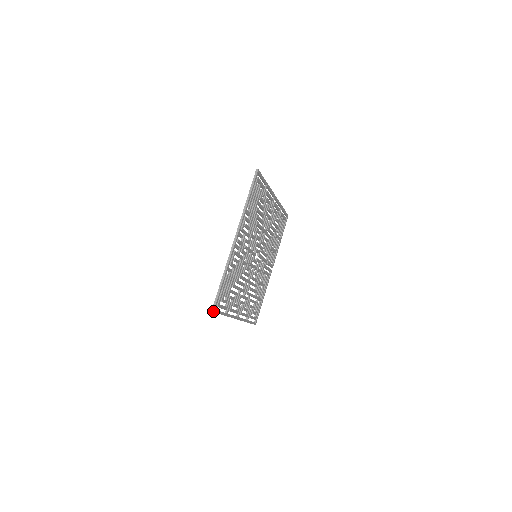
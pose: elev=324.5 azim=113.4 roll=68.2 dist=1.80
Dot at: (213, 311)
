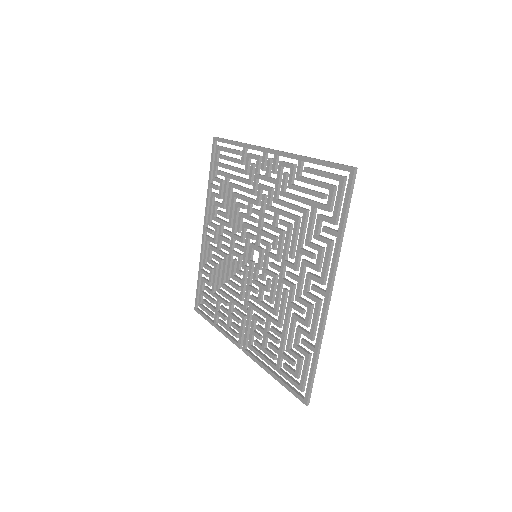
Dot at: (356, 167)
